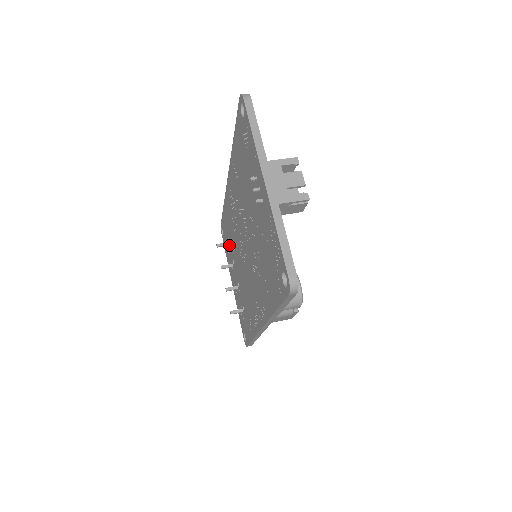
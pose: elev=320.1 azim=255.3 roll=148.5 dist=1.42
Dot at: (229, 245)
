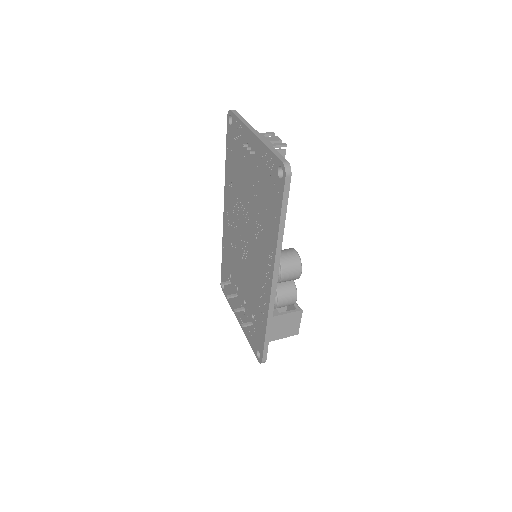
Dot at: (231, 280)
